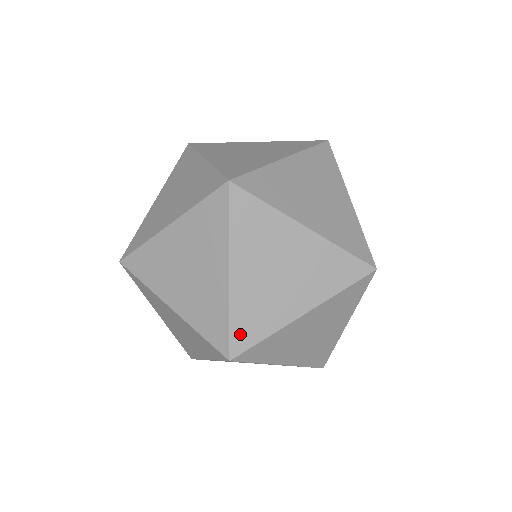
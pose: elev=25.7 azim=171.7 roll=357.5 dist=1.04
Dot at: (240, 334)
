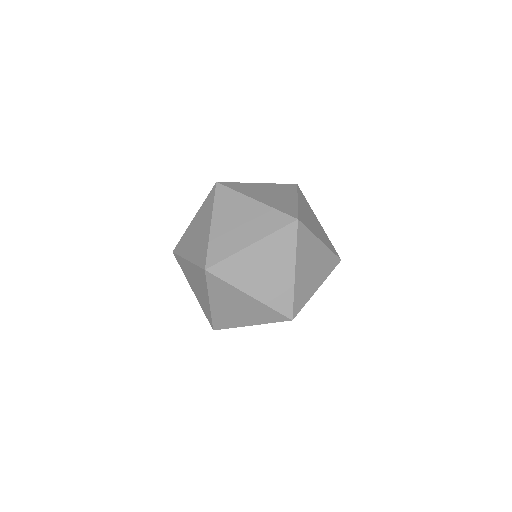
Dot at: (297, 304)
